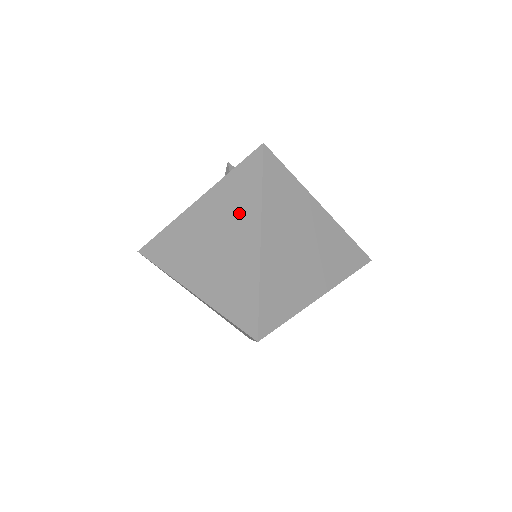
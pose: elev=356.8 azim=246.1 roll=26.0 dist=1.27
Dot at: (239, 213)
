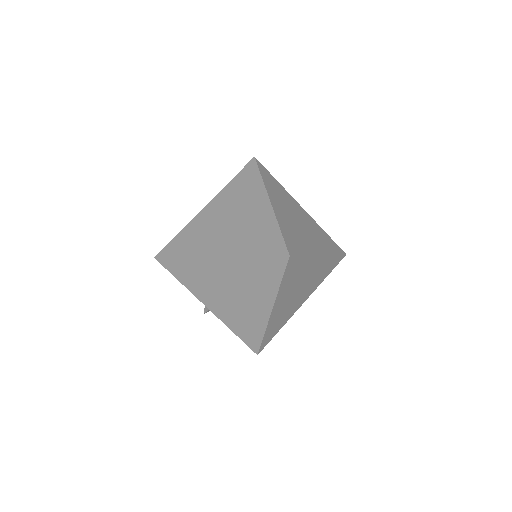
Dot at: (247, 195)
